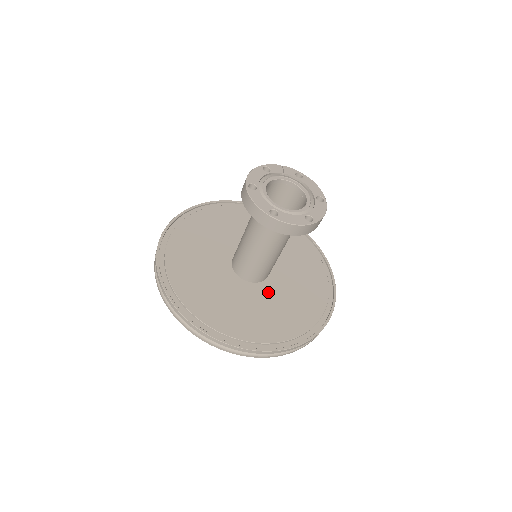
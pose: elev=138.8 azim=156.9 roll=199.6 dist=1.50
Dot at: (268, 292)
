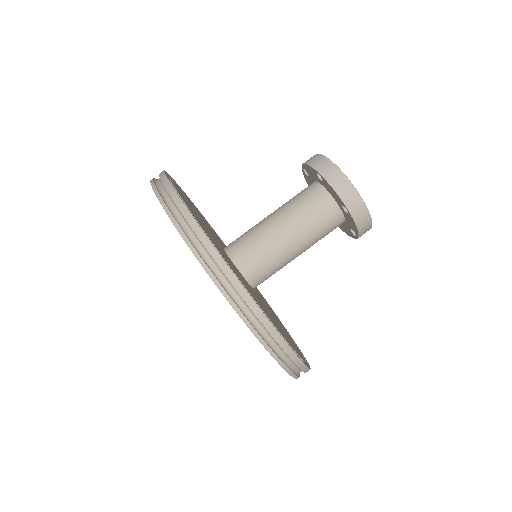
Dot at: occluded
